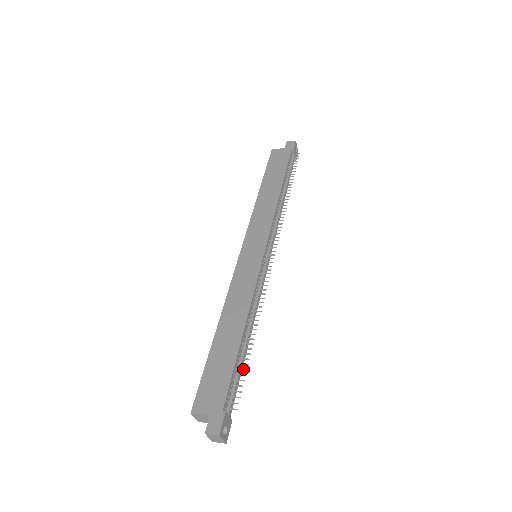
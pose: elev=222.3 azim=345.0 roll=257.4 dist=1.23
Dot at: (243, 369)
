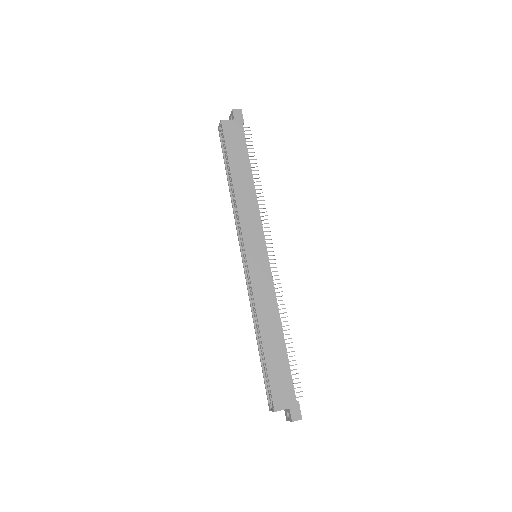
Dot at: occluded
